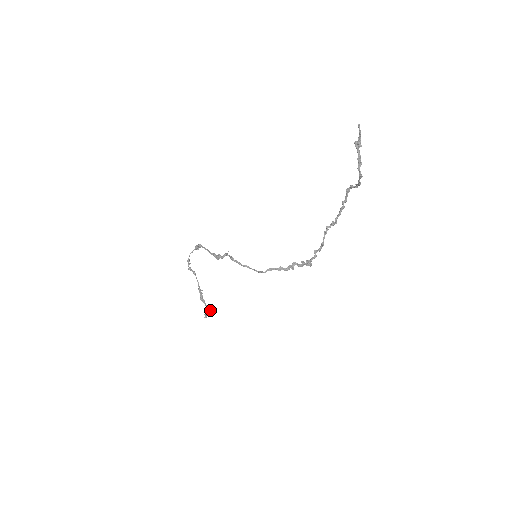
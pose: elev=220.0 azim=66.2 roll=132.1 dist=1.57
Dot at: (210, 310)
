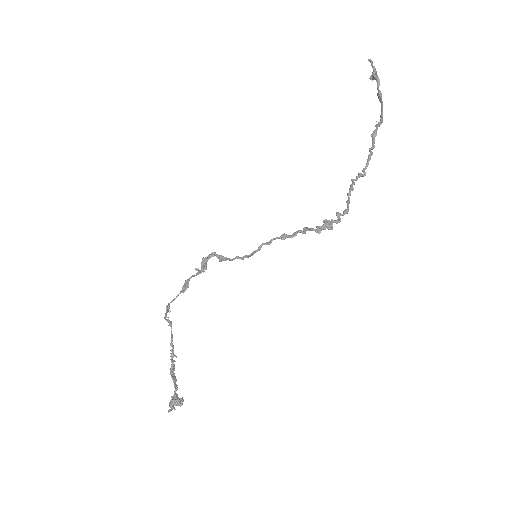
Dot at: (181, 401)
